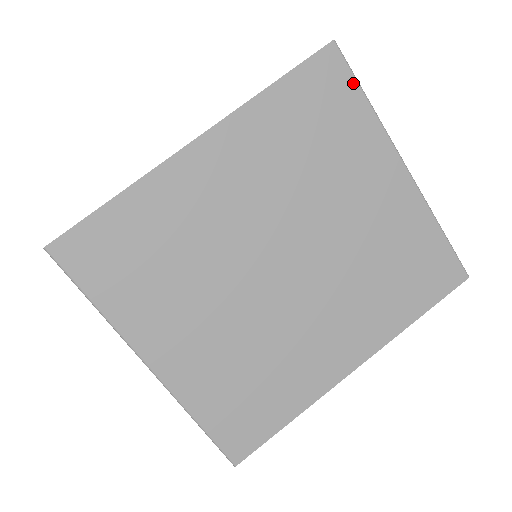
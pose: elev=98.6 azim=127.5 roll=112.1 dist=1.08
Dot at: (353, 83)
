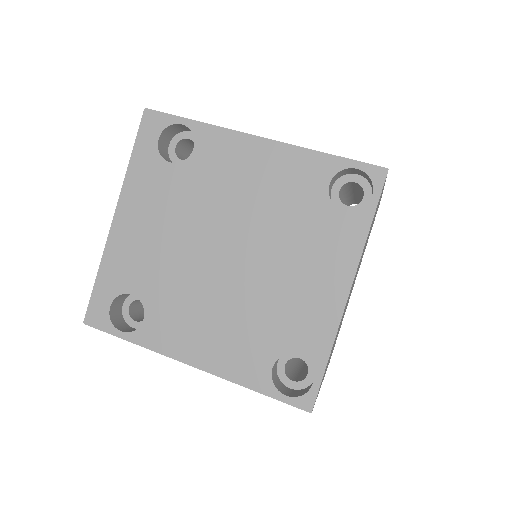
Dot at: occluded
